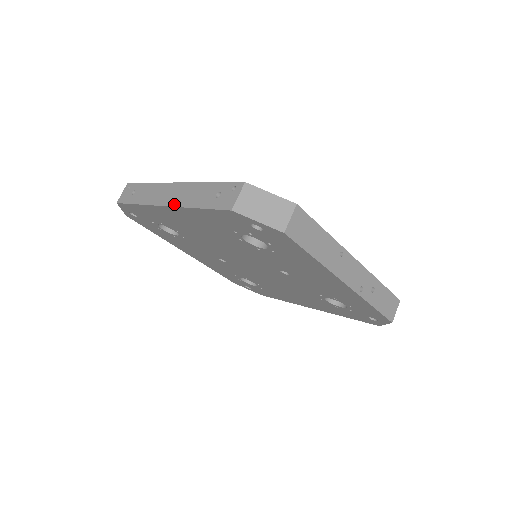
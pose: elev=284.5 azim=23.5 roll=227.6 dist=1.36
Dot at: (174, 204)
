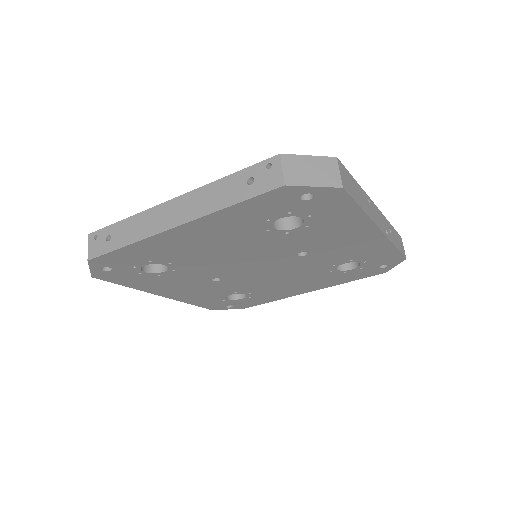
Dot at: (189, 219)
